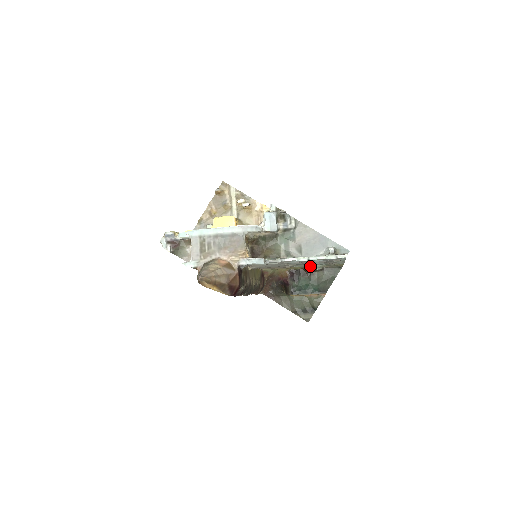
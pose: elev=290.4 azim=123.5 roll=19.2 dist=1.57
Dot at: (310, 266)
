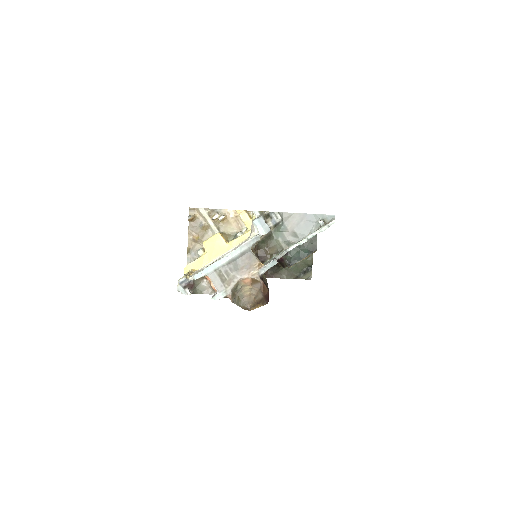
Dot at: occluded
